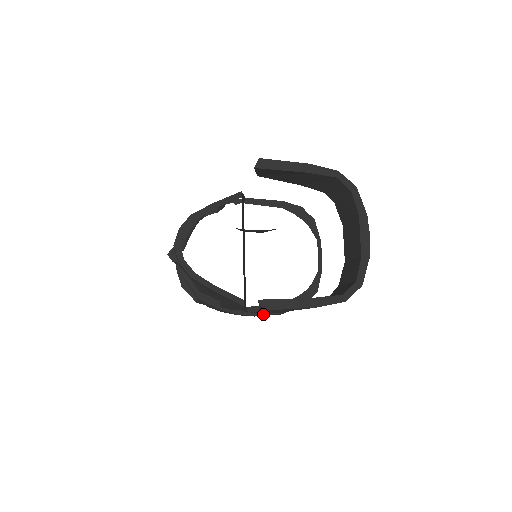
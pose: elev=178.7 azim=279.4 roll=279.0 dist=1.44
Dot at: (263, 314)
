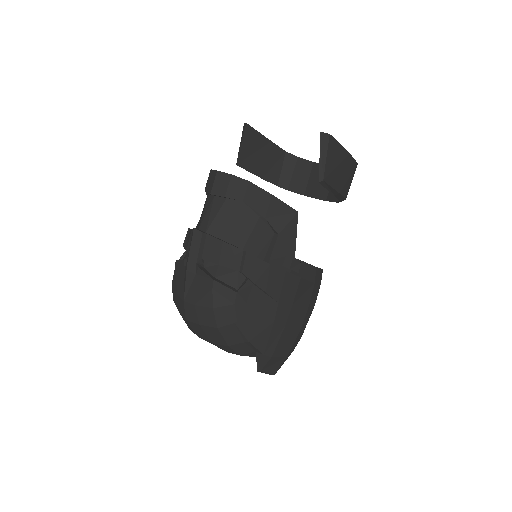
Dot at: (302, 278)
